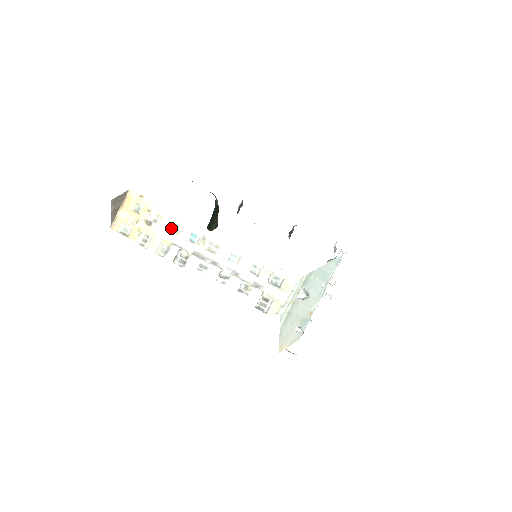
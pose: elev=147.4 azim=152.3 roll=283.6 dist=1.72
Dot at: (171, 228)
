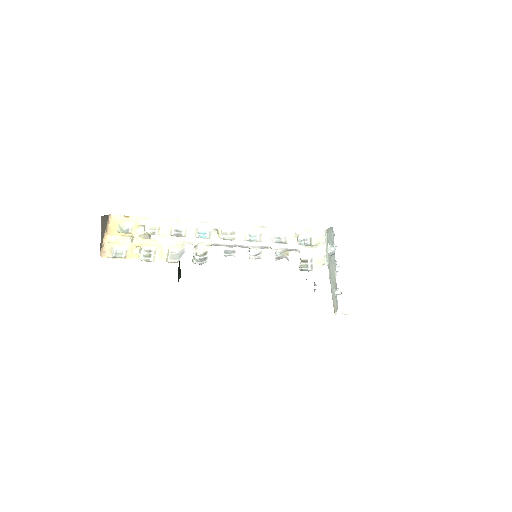
Dot at: (174, 234)
